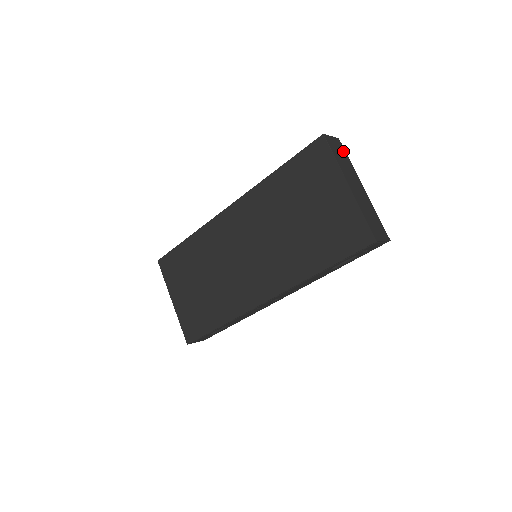
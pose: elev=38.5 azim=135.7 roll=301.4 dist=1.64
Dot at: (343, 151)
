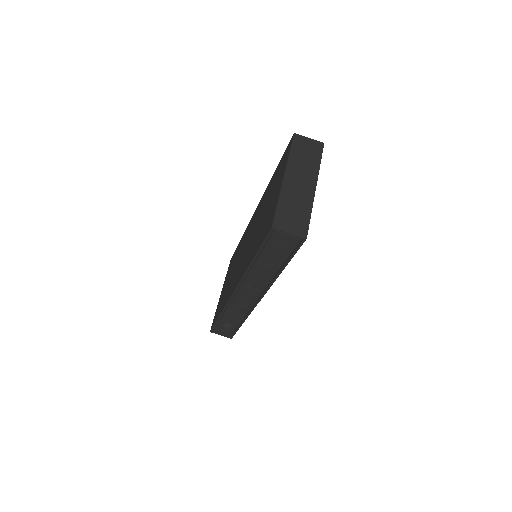
Dot at: (317, 153)
